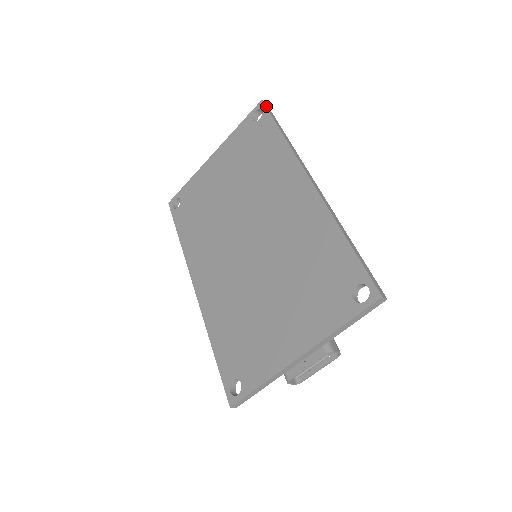
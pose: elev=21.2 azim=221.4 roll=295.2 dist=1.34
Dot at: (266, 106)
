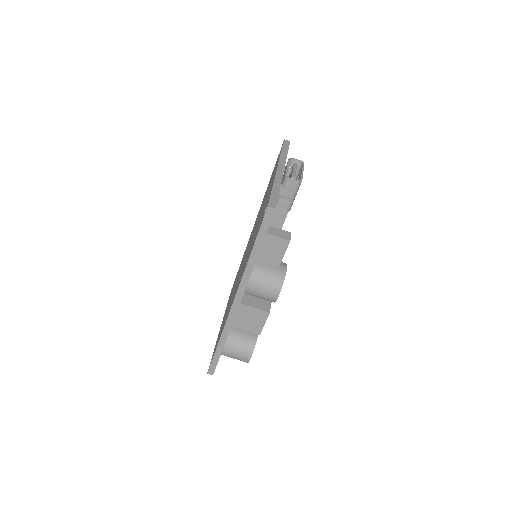
Dot at: occluded
